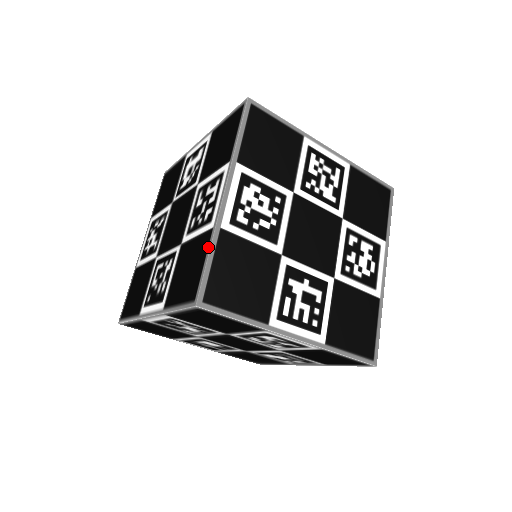
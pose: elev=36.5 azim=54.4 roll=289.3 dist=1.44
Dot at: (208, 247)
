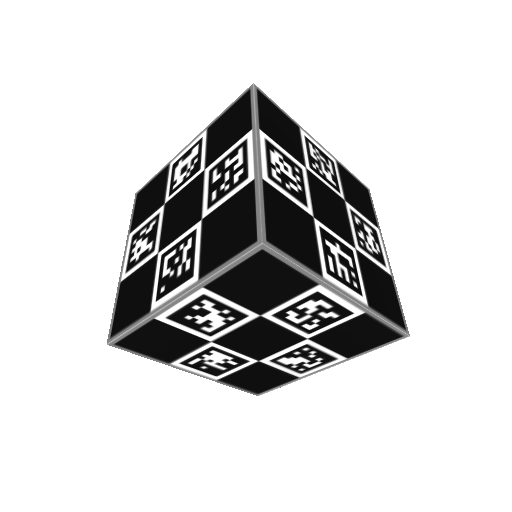
Dot at: (255, 195)
